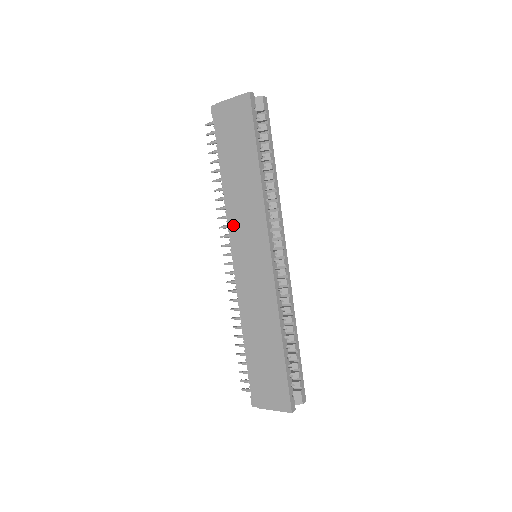
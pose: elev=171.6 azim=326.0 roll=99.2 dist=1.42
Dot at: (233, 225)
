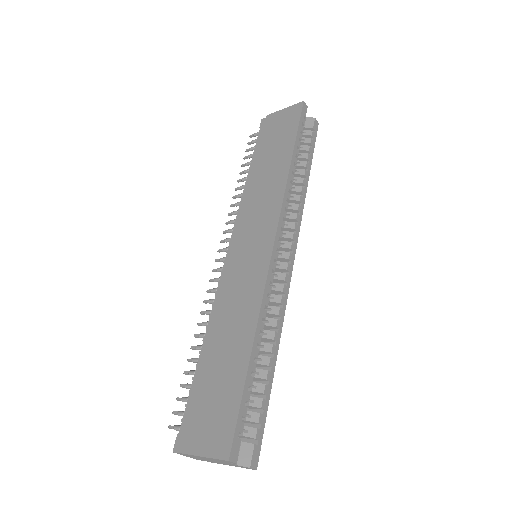
Dot at: (242, 215)
